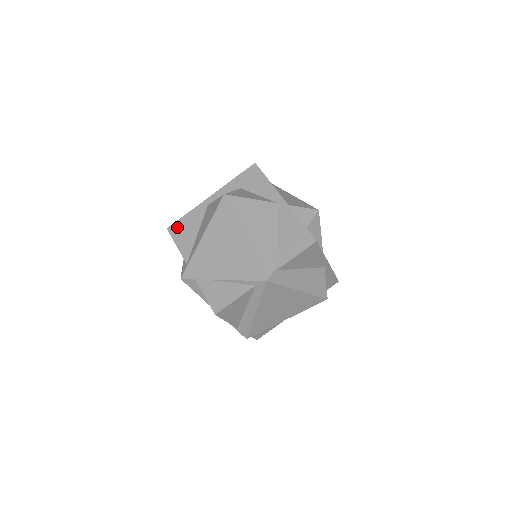
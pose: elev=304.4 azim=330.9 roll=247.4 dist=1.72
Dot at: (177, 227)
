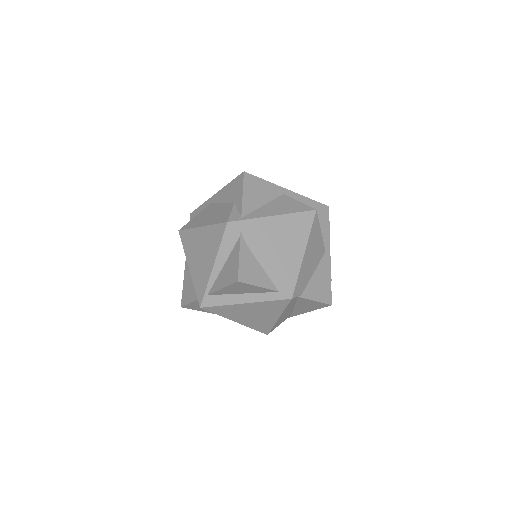
Dot at: (252, 181)
